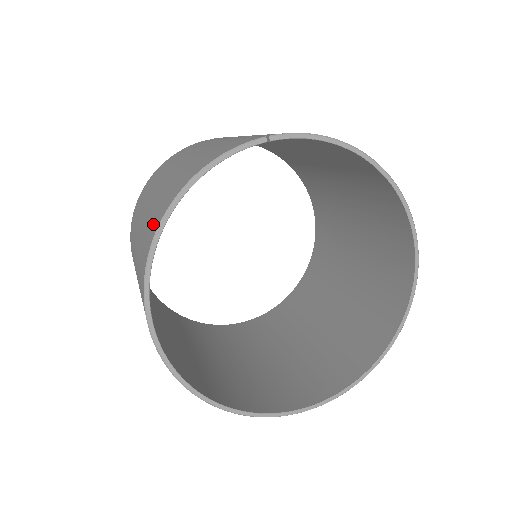
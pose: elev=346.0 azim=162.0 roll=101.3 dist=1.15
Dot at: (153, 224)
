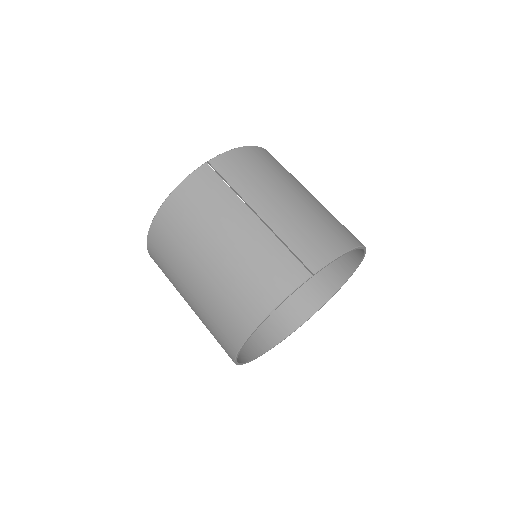
Dot at: (236, 322)
